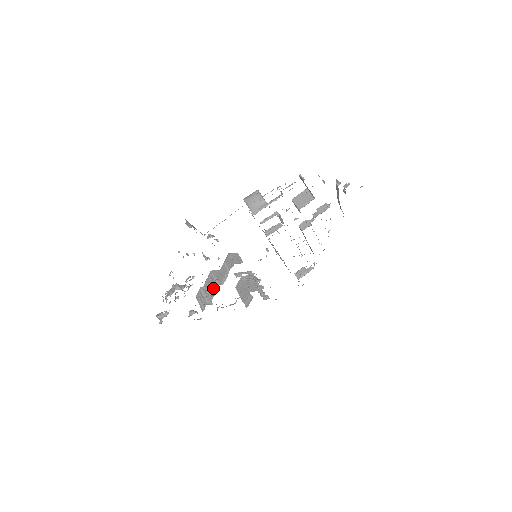
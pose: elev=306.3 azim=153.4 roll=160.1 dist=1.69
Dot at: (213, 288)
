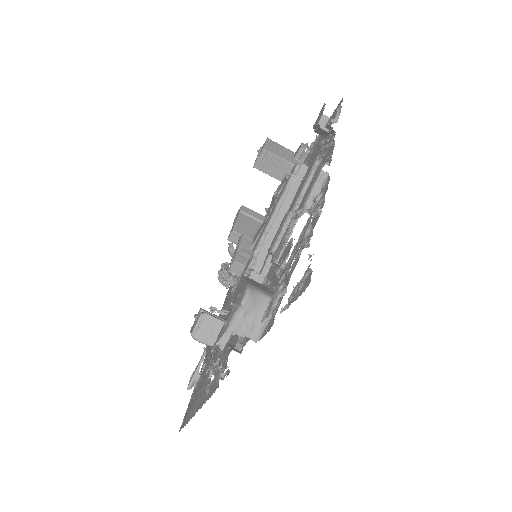
Dot at: occluded
